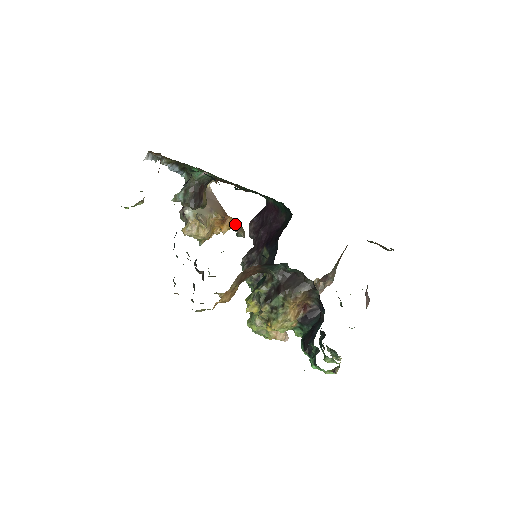
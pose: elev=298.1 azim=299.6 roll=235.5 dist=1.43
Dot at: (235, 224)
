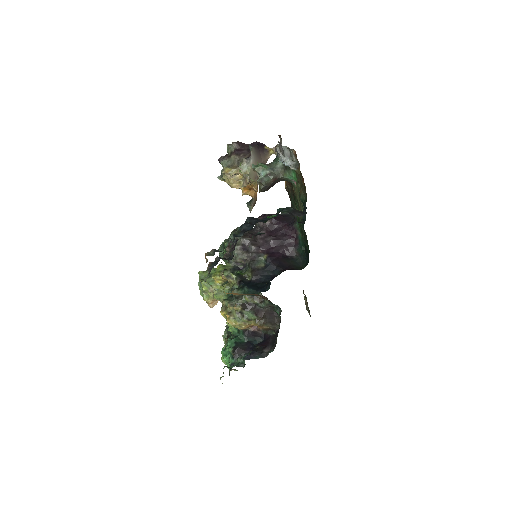
Dot at: (256, 197)
